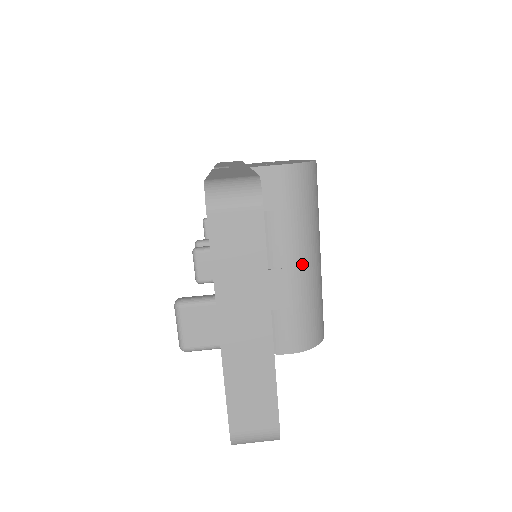
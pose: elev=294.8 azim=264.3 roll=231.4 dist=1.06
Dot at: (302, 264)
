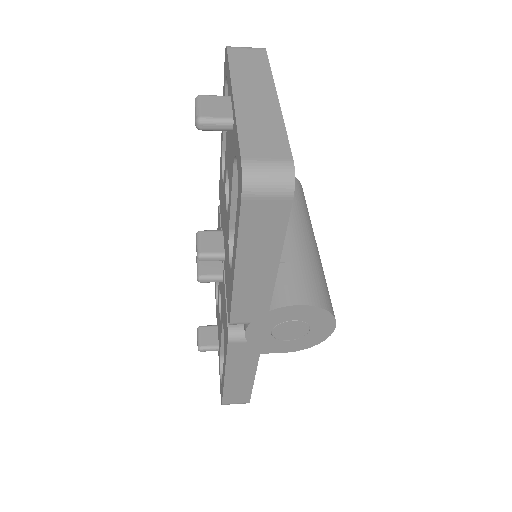
Dot at: (301, 232)
